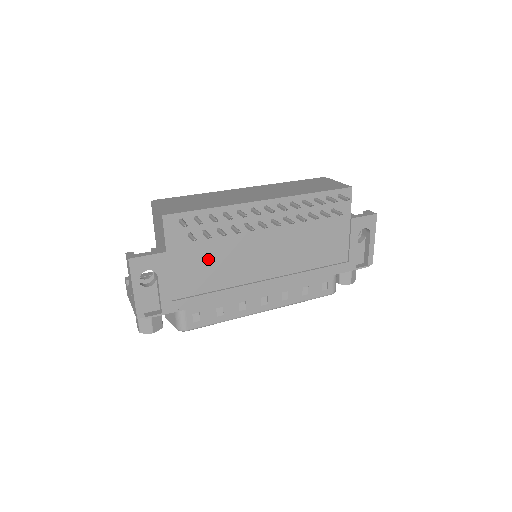
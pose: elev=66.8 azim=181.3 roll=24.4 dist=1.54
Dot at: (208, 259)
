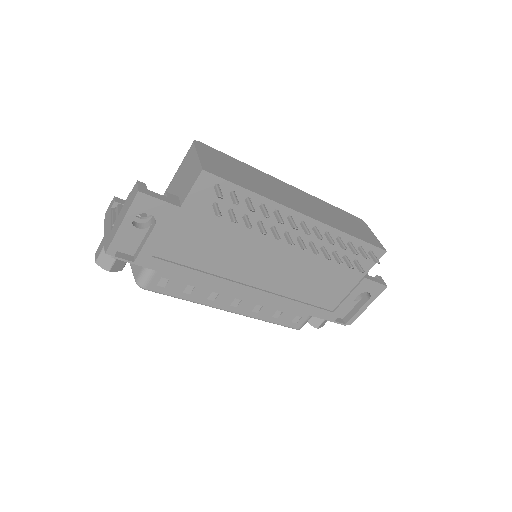
Dot at: (215, 237)
